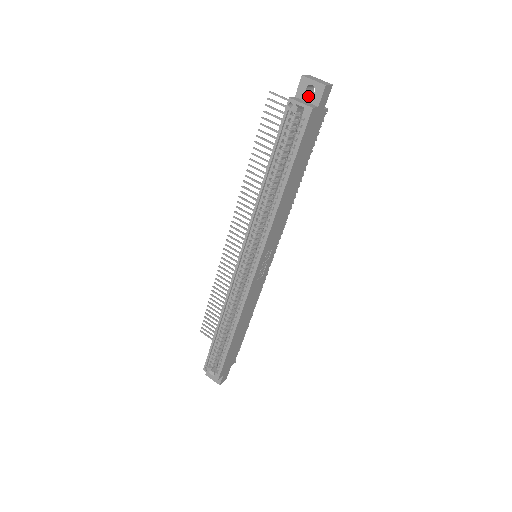
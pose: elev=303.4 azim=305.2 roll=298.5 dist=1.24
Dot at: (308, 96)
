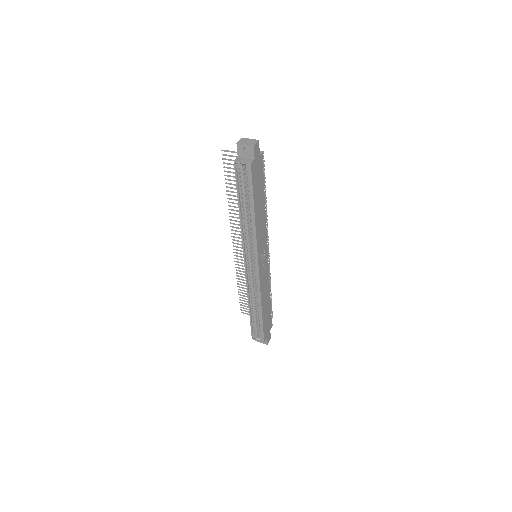
Dot at: (246, 154)
